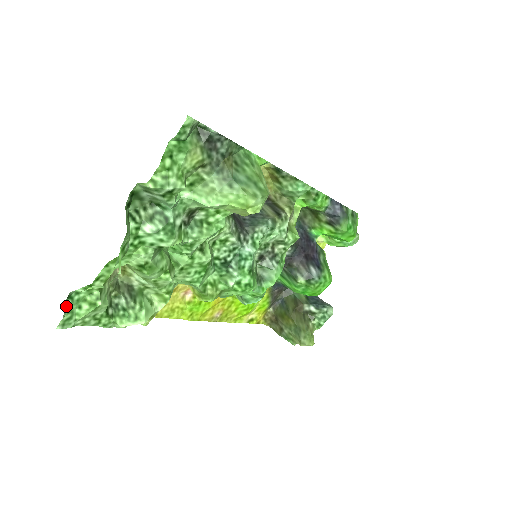
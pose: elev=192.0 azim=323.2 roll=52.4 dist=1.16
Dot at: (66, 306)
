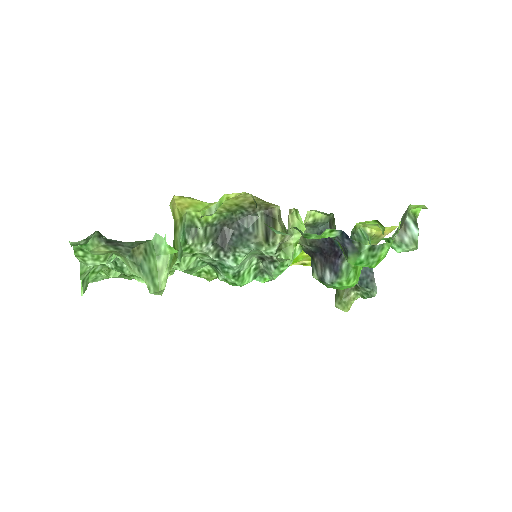
Dot at: occluded
